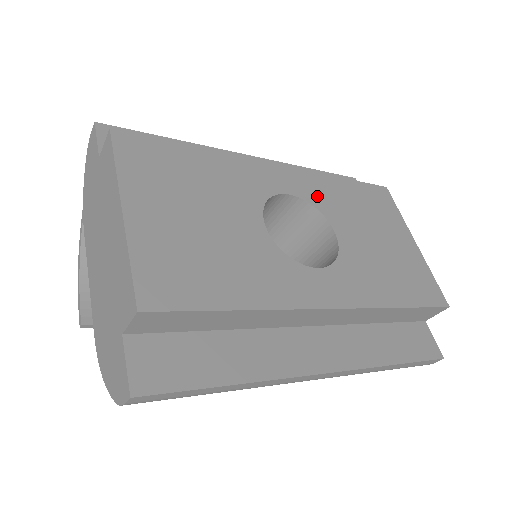
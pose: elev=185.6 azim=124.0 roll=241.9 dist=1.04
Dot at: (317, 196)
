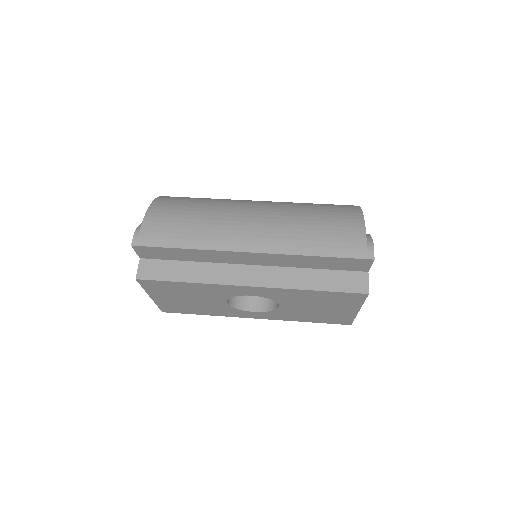
Dot at: (277, 296)
